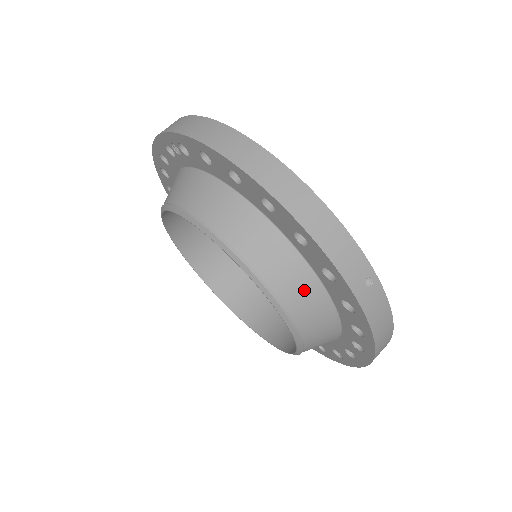
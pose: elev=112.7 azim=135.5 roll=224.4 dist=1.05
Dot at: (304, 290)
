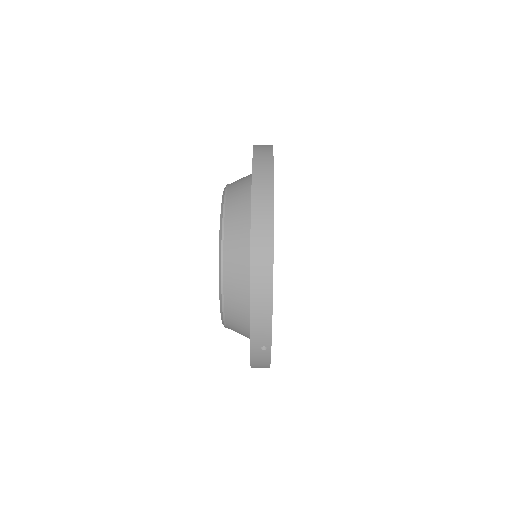
Dot at: (239, 315)
